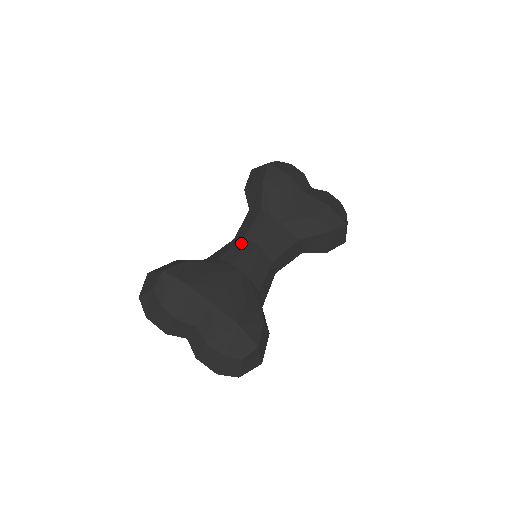
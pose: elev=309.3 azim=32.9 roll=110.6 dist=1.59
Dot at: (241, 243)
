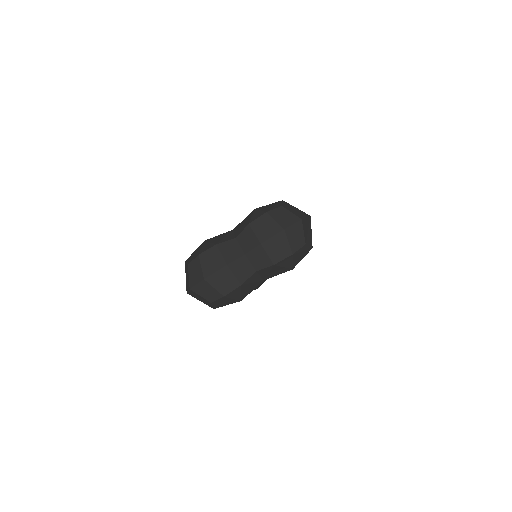
Dot at: occluded
